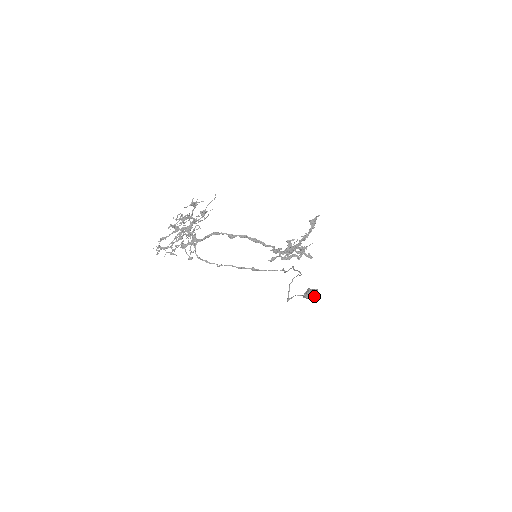
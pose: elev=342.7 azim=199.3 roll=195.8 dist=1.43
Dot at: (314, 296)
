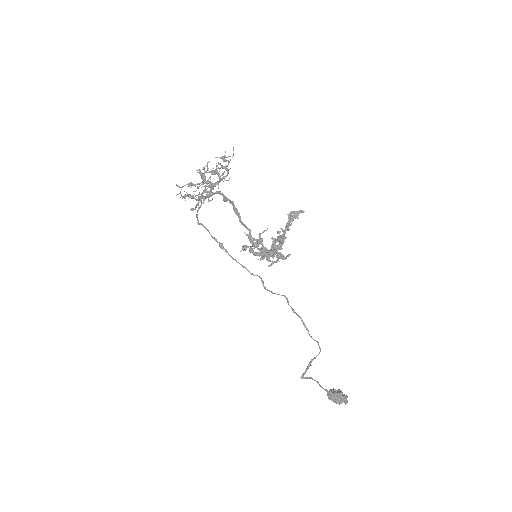
Dot at: (339, 403)
